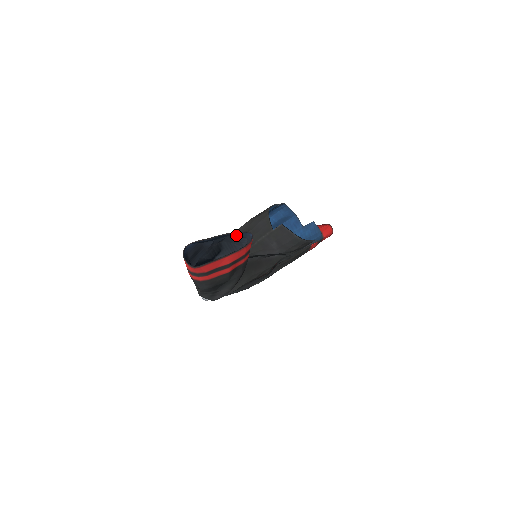
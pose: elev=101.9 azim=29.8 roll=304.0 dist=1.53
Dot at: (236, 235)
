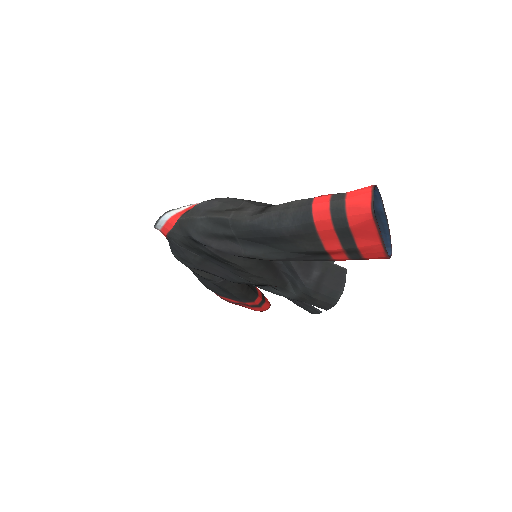
Dot at: occluded
